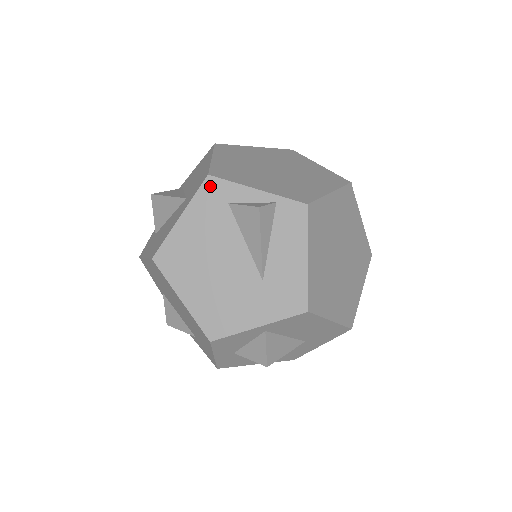
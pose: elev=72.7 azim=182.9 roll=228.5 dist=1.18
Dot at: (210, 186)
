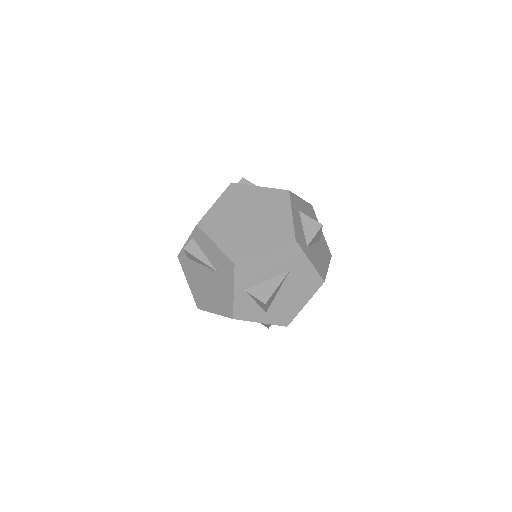
Dot at: (181, 259)
